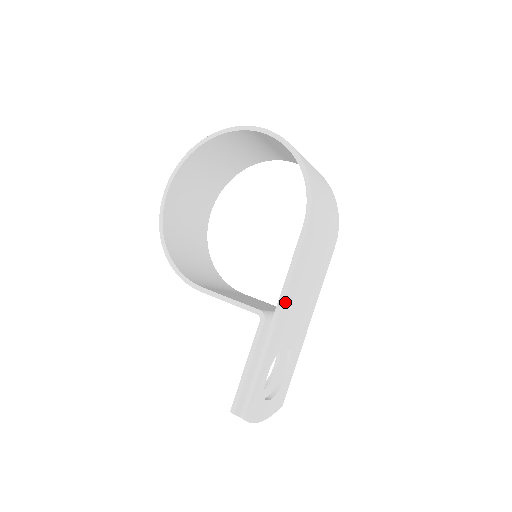
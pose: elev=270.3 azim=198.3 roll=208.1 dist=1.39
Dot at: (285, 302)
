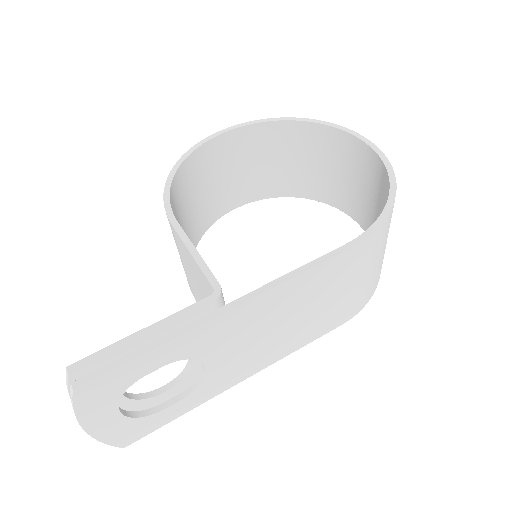
Dot at: (257, 301)
